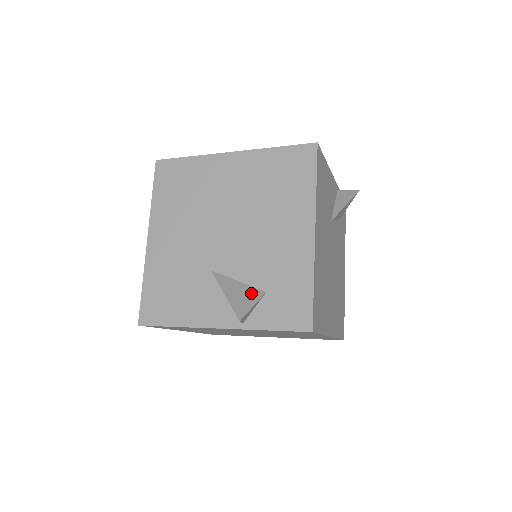
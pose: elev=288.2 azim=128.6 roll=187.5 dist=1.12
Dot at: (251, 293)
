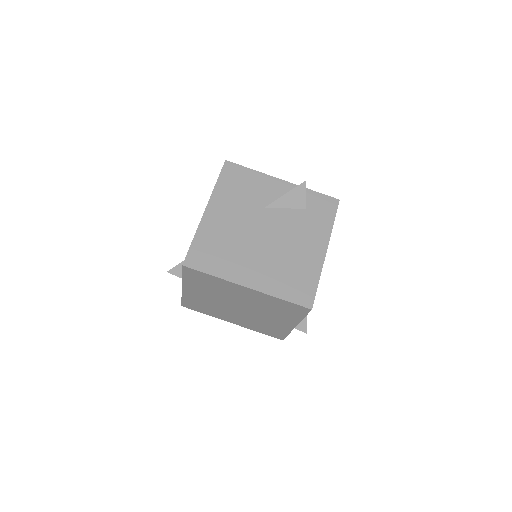
Dot at: occluded
